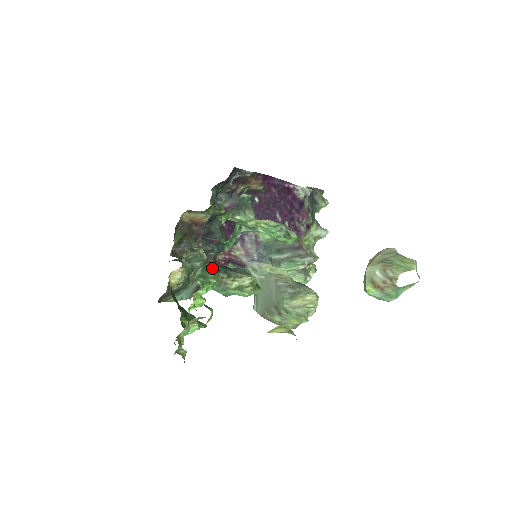
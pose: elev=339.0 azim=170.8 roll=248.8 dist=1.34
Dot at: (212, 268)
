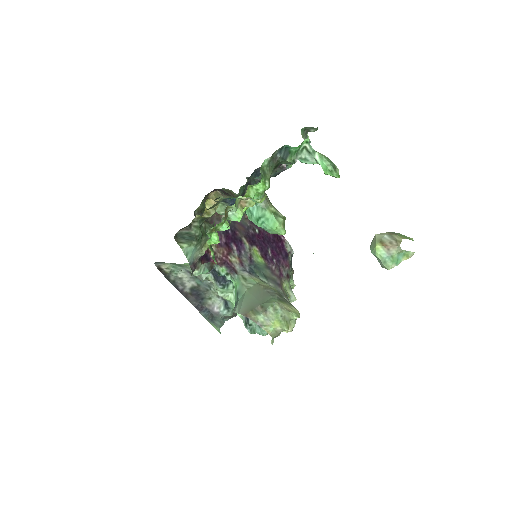
Dot at: (271, 171)
